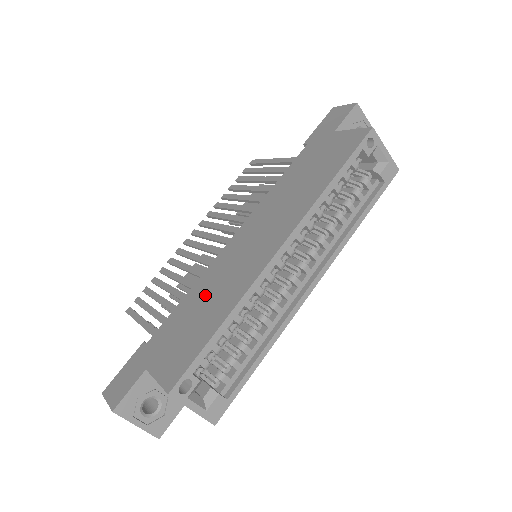
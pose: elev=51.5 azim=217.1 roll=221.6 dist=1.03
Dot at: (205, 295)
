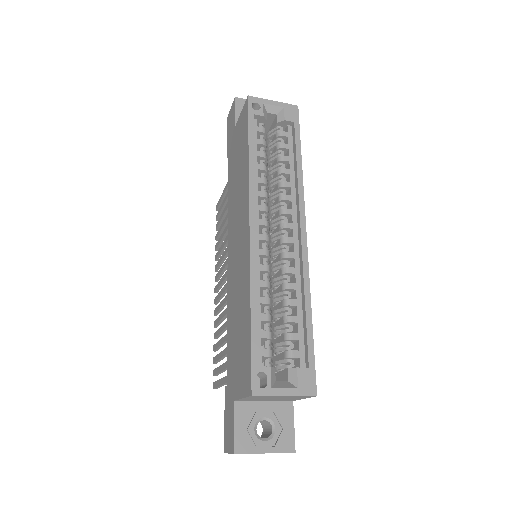
Dot at: (234, 310)
